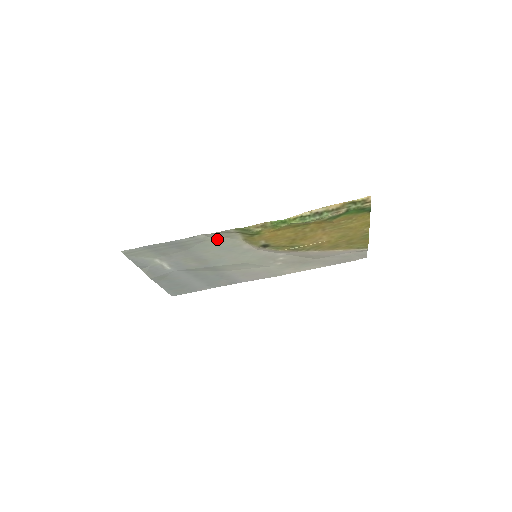
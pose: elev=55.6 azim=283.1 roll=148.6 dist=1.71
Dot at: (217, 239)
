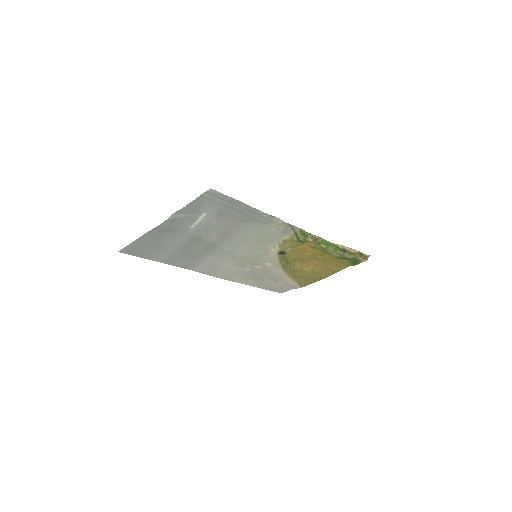
Dot at: (275, 228)
